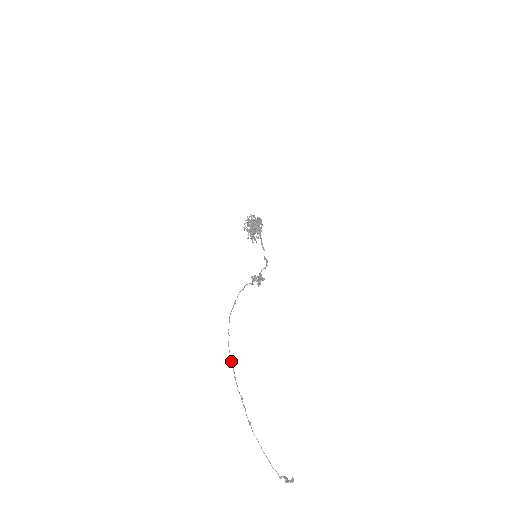
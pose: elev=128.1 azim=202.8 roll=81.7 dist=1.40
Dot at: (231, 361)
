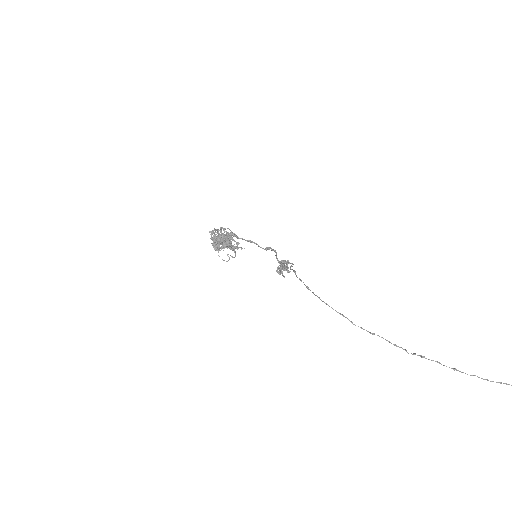
Dot at: occluded
